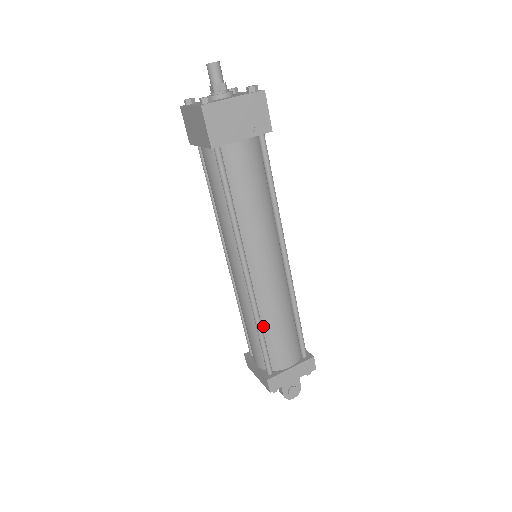
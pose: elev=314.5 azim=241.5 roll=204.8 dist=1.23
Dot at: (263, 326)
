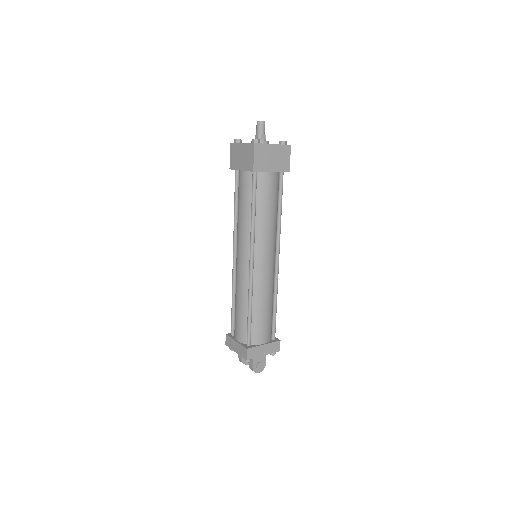
Dot at: (252, 307)
